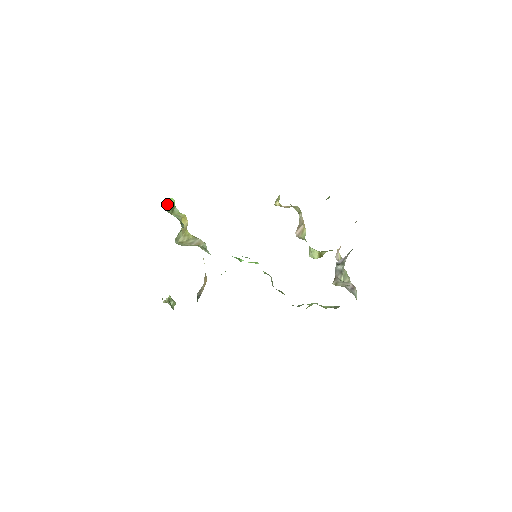
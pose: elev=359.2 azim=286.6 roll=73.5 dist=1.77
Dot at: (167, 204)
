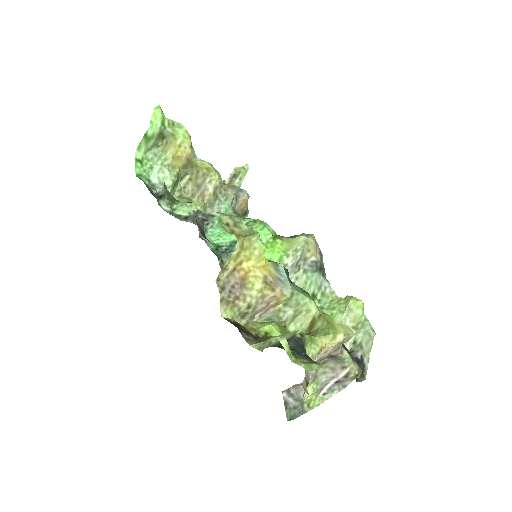
Dot at: (147, 140)
